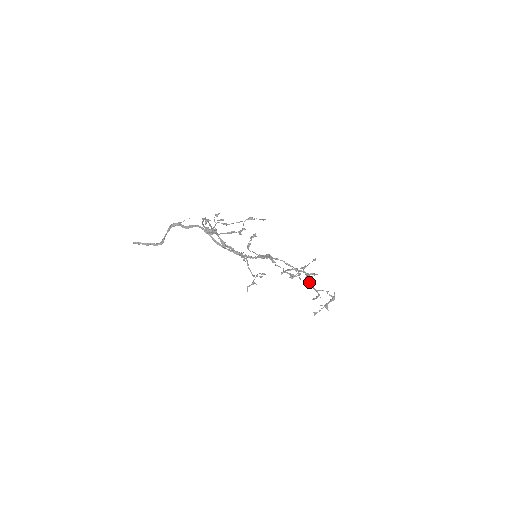
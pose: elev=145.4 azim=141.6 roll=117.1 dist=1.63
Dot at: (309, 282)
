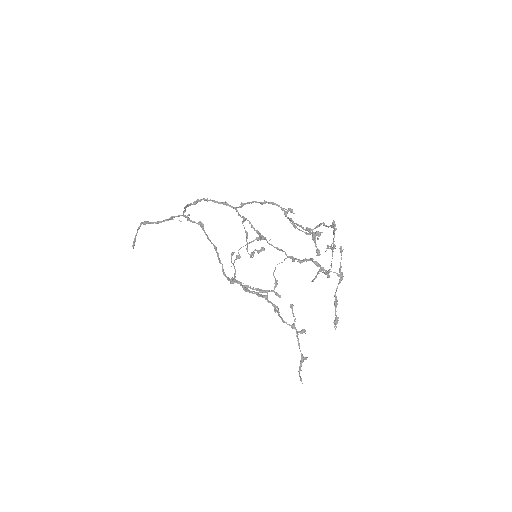
Dot at: (294, 223)
